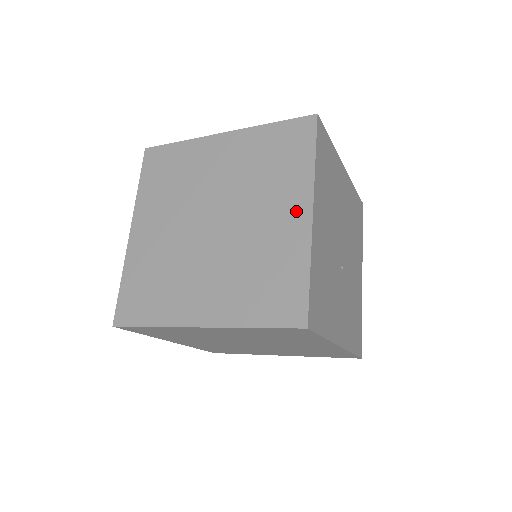
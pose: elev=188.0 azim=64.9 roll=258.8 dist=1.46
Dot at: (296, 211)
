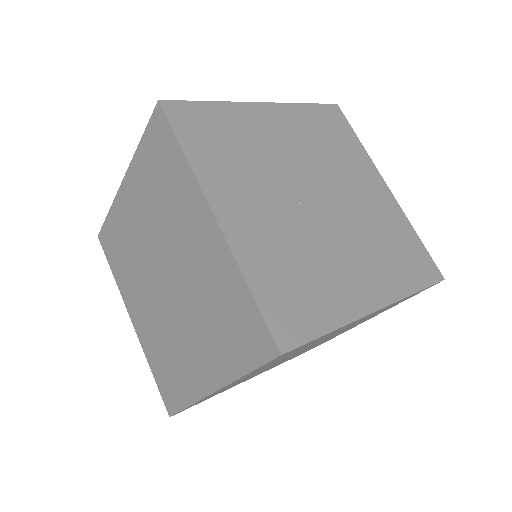
Dot at: occluded
